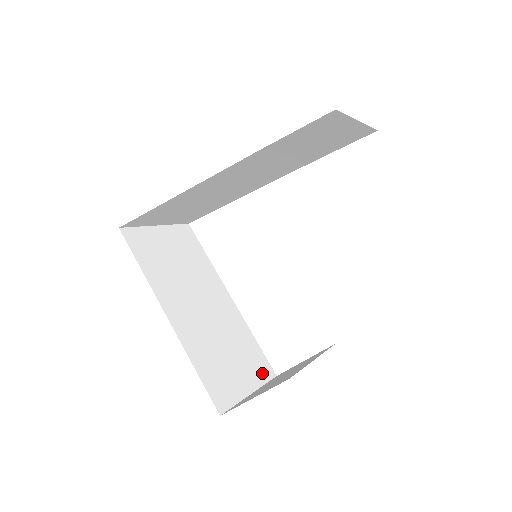
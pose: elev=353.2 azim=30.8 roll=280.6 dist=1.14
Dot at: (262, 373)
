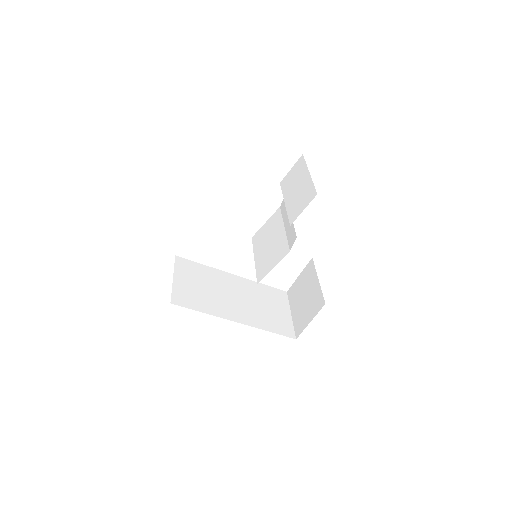
Dot at: (283, 298)
